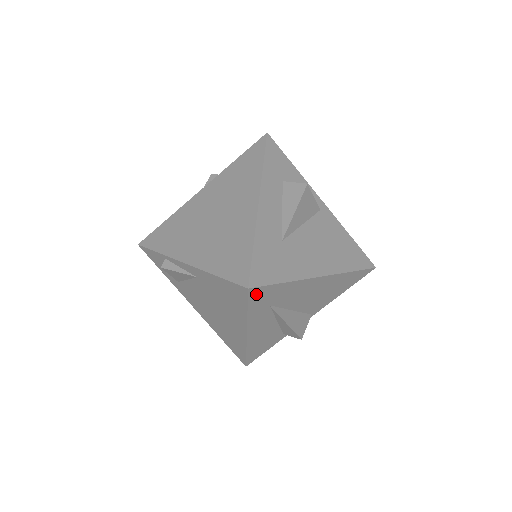
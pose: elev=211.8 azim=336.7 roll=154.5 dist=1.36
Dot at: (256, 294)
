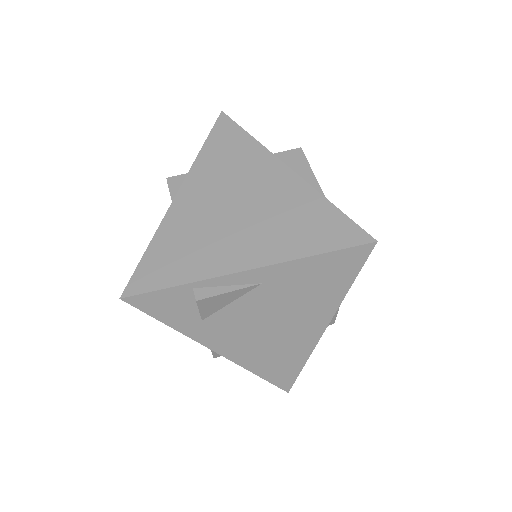
Dot at: occluded
